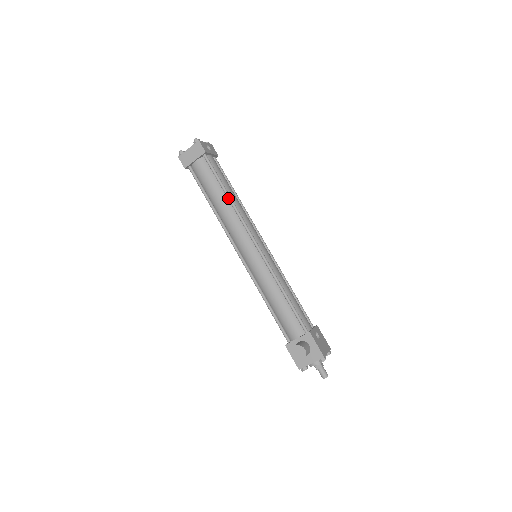
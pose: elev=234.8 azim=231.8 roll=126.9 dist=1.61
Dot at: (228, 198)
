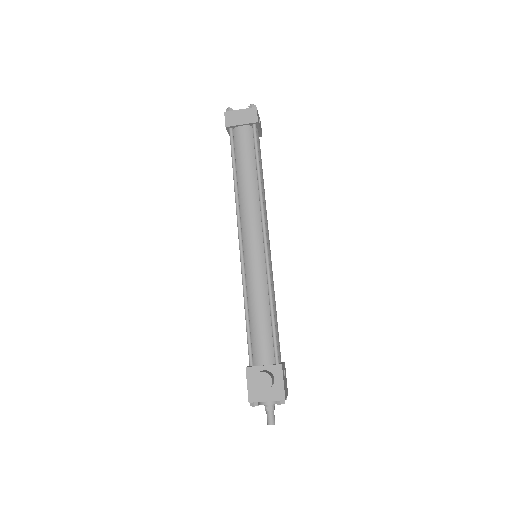
Dot at: (258, 180)
